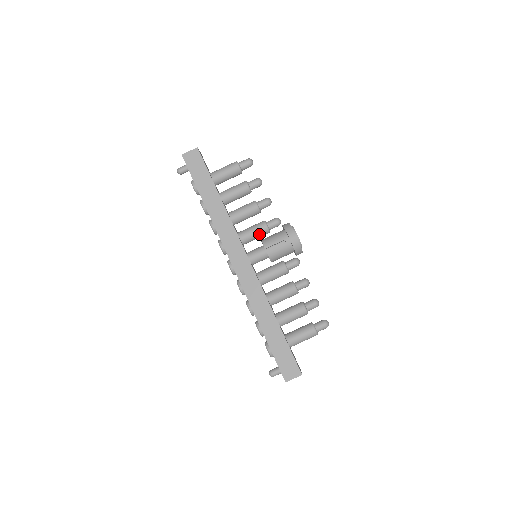
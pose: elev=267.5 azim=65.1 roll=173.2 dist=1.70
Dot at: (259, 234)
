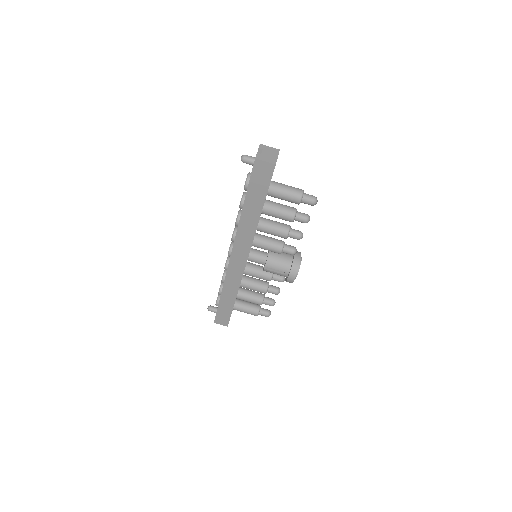
Dot at: occluded
